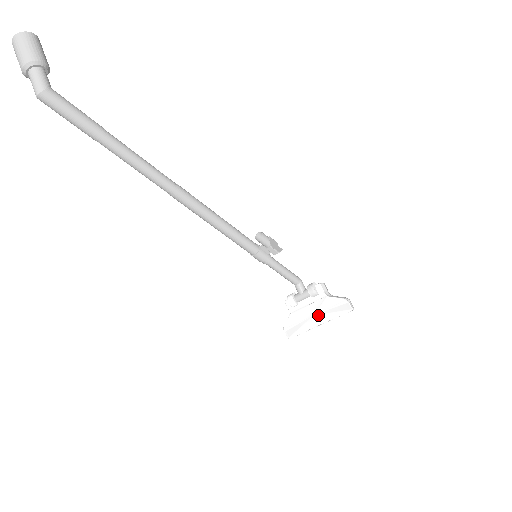
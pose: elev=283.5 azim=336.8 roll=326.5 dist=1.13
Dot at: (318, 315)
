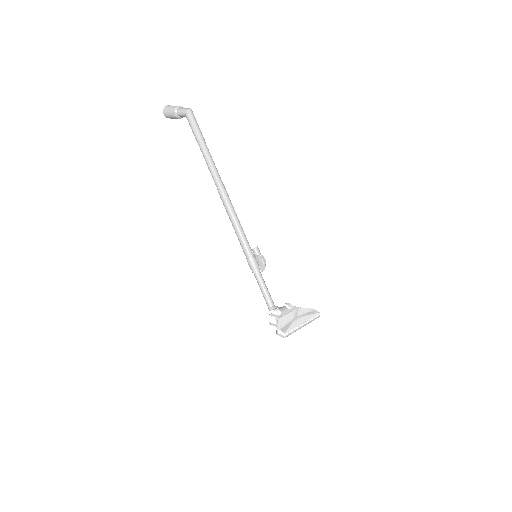
Dot at: (299, 317)
